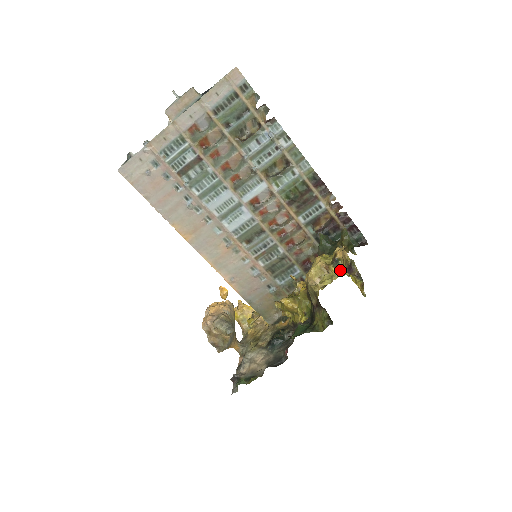
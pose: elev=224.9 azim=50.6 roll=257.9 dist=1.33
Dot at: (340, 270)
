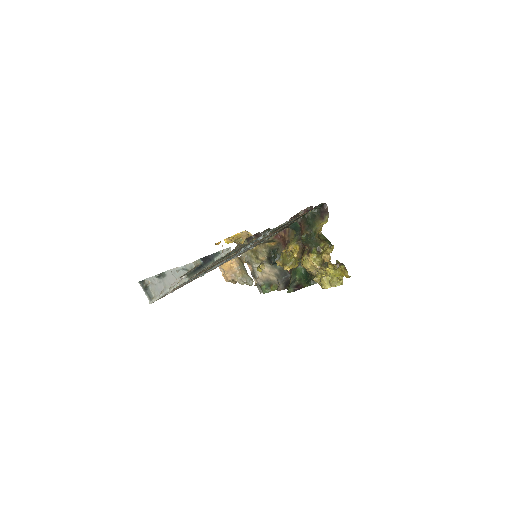
Dot at: (330, 269)
